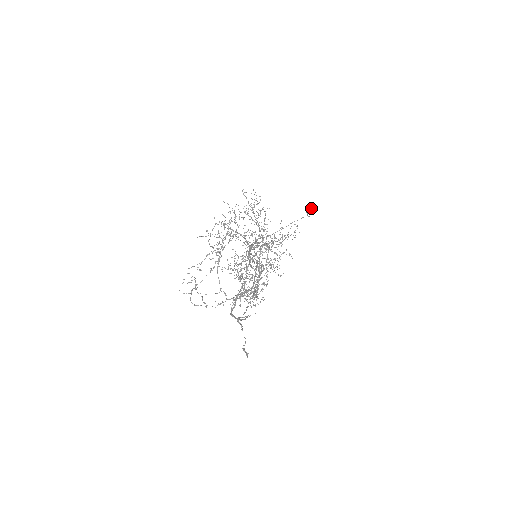
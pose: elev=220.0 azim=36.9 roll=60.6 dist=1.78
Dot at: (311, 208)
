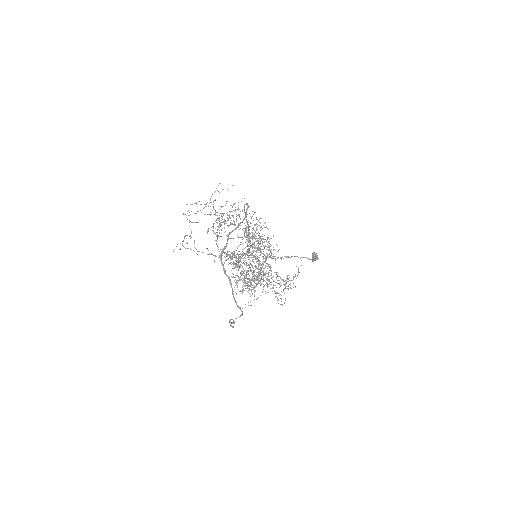
Dot at: (316, 253)
